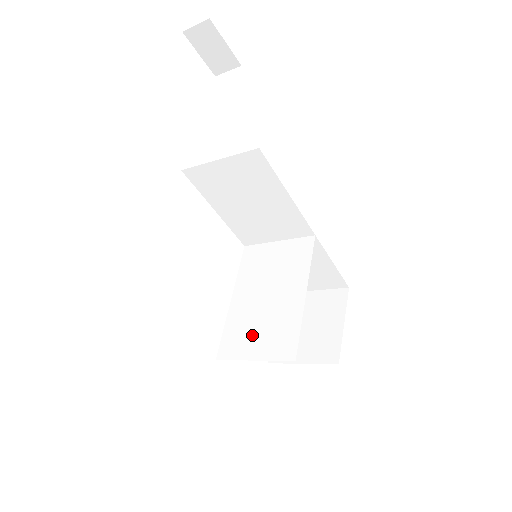
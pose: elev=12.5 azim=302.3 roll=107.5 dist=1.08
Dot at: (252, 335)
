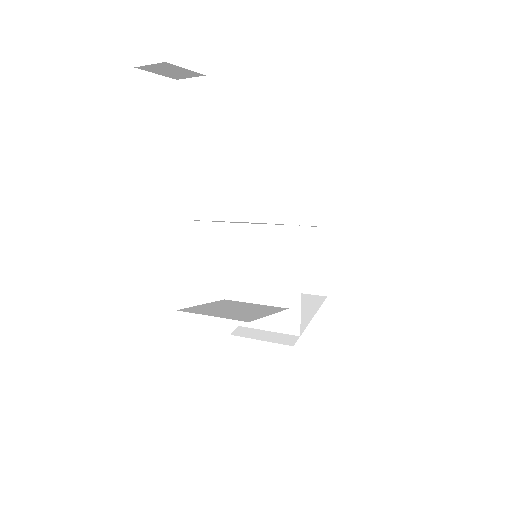
Dot at: occluded
